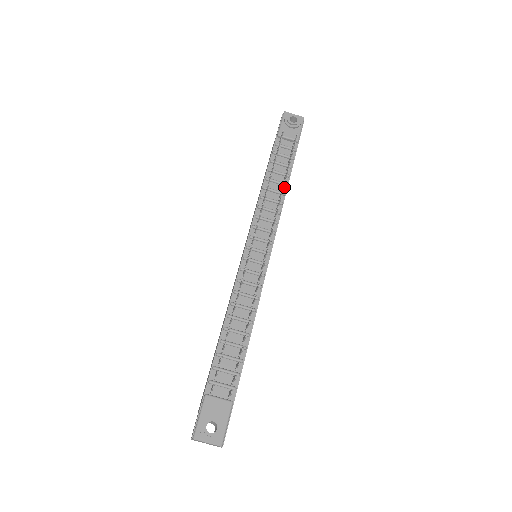
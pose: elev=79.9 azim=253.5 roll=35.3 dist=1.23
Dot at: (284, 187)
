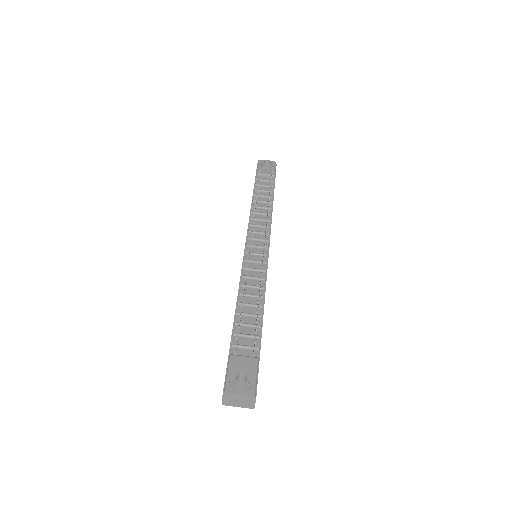
Dot at: (270, 205)
